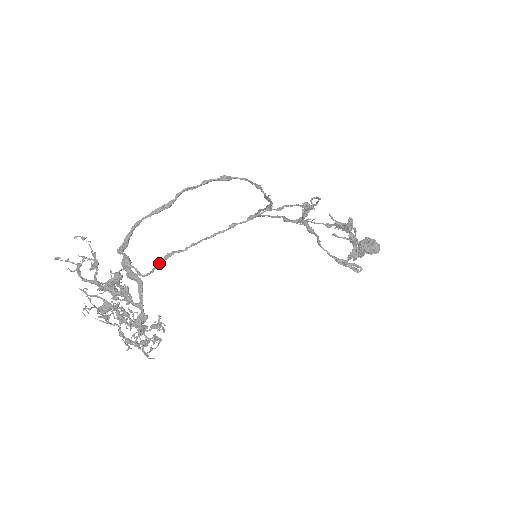
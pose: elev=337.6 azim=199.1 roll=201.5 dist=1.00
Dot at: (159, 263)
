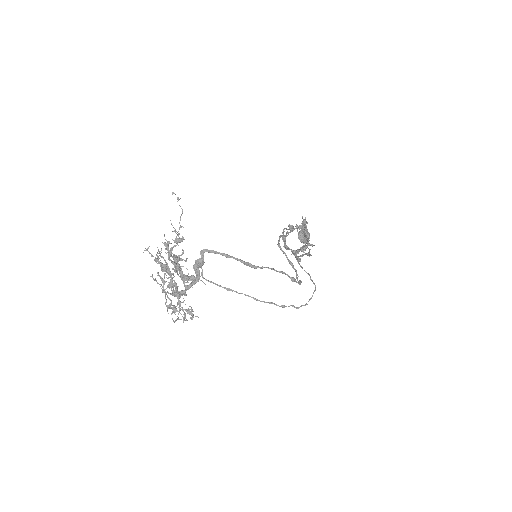
Dot at: (220, 286)
